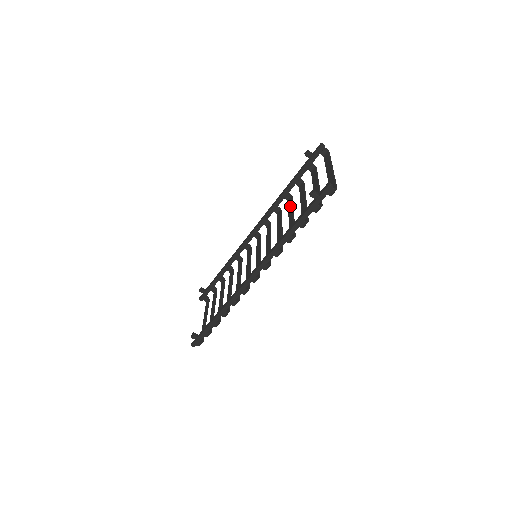
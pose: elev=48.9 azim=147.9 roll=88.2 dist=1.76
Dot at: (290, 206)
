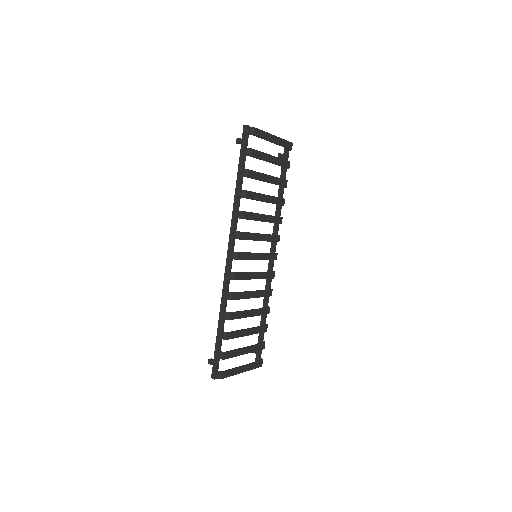
Dot at: (275, 200)
